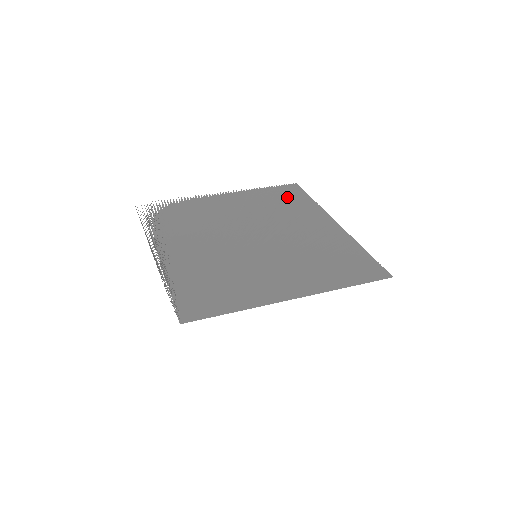
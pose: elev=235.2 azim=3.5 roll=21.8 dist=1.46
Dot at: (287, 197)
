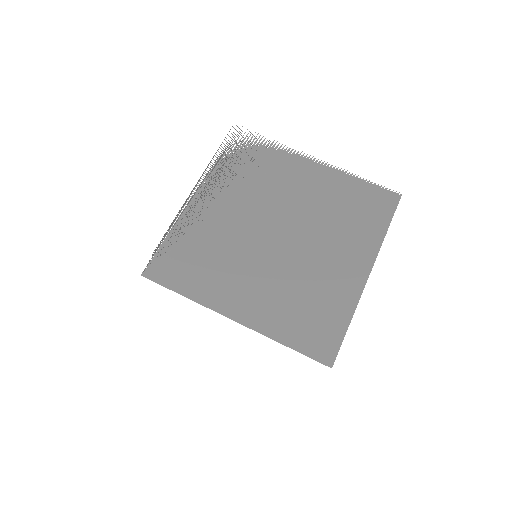
Dot at: (367, 208)
